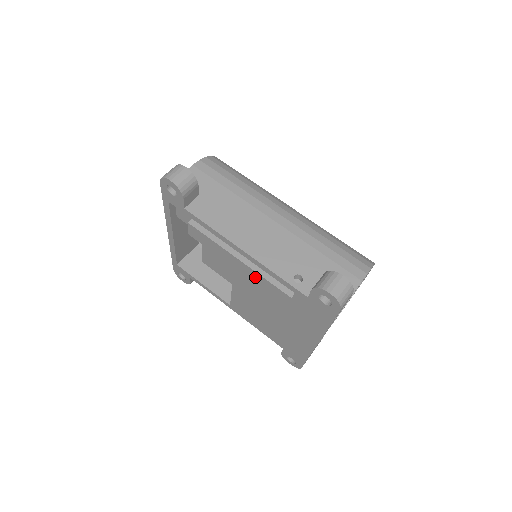
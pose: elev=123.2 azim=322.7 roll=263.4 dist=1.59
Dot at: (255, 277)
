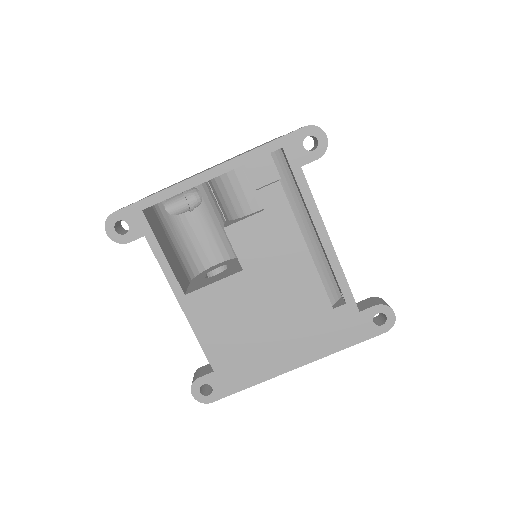
Dot at: (306, 273)
